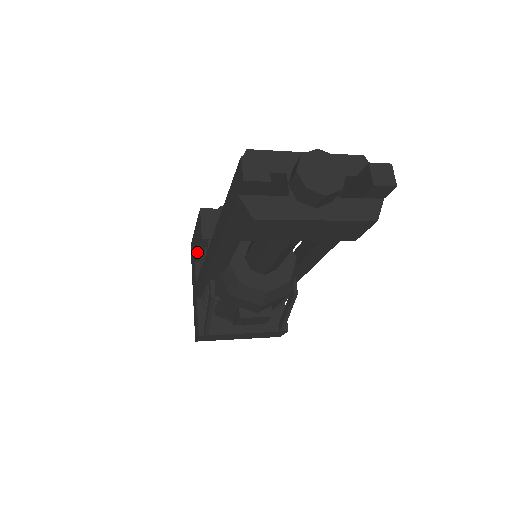
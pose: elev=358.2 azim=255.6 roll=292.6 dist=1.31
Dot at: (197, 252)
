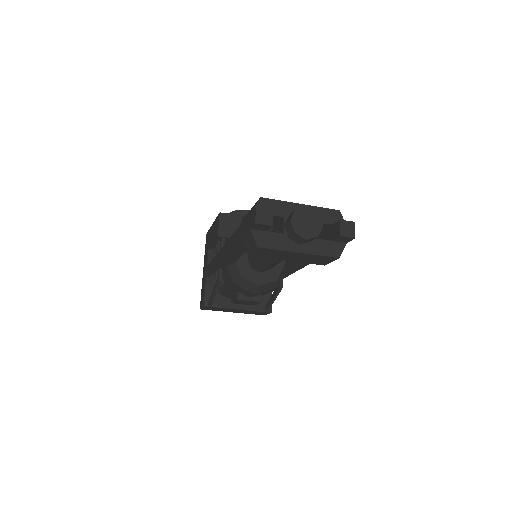
Dot at: (212, 243)
